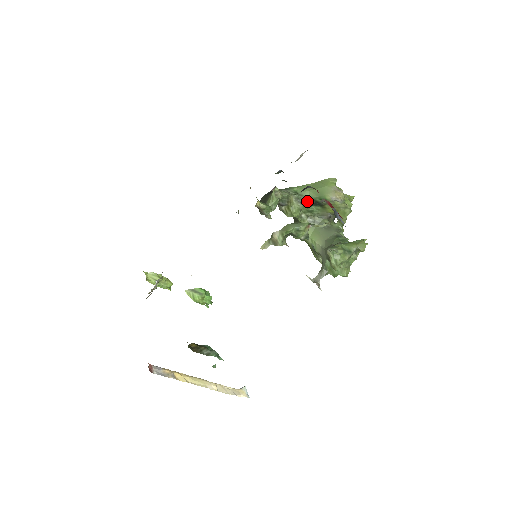
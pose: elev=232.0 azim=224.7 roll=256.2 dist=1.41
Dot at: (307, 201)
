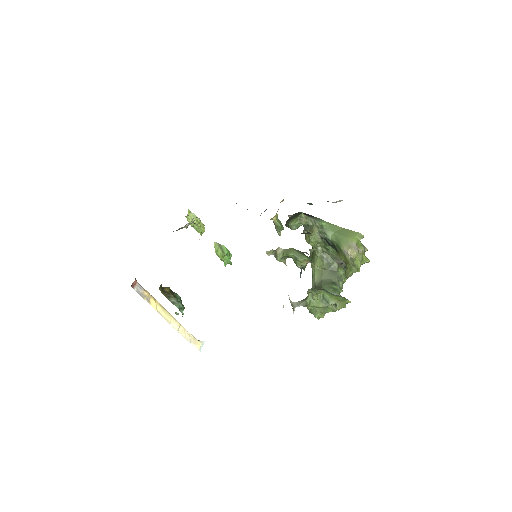
Dot at: (327, 239)
